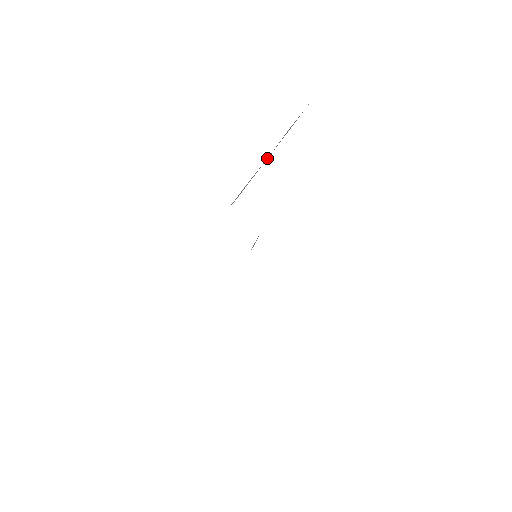
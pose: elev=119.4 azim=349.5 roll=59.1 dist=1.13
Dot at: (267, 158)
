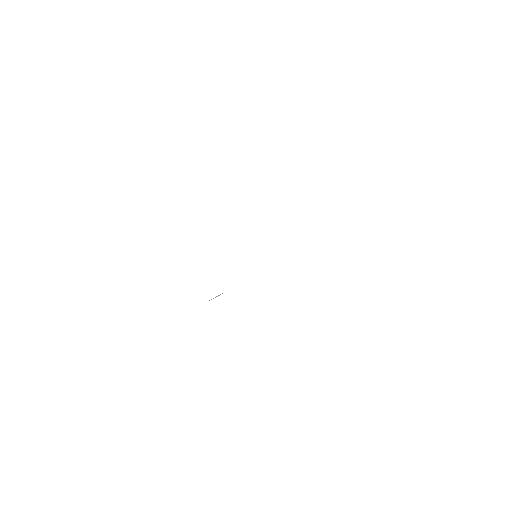
Dot at: occluded
